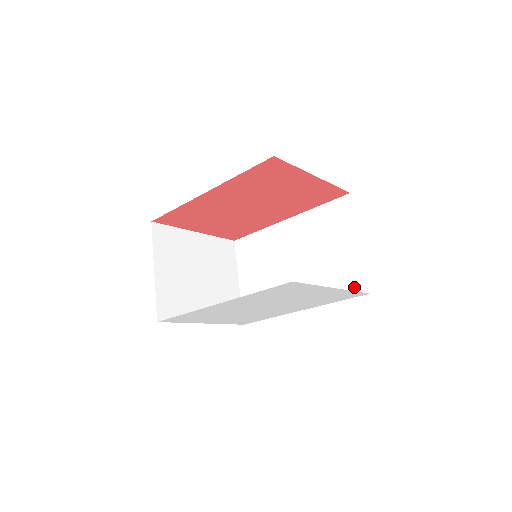
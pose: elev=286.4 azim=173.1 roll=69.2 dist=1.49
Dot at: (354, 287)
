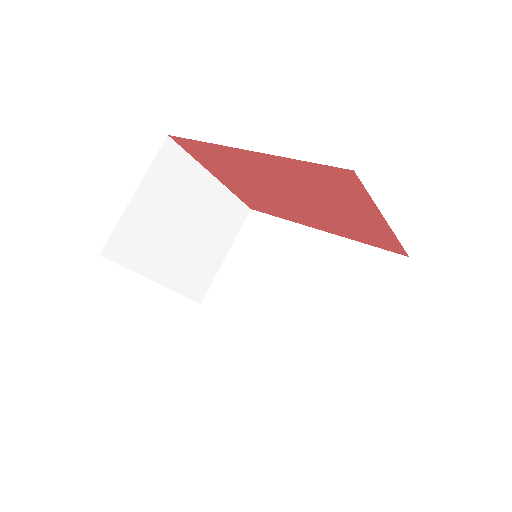
Dot at: (338, 363)
